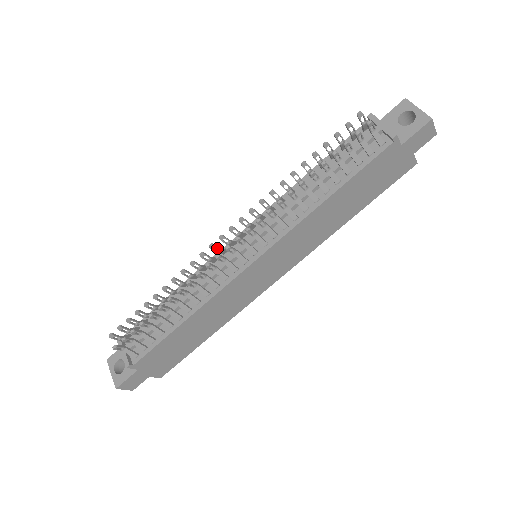
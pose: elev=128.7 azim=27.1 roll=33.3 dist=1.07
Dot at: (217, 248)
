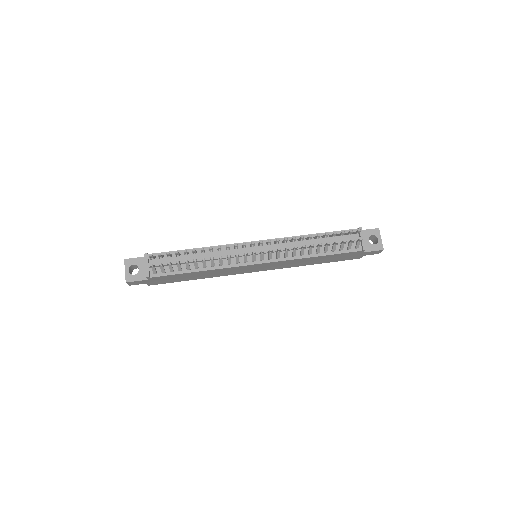
Dot at: occluded
